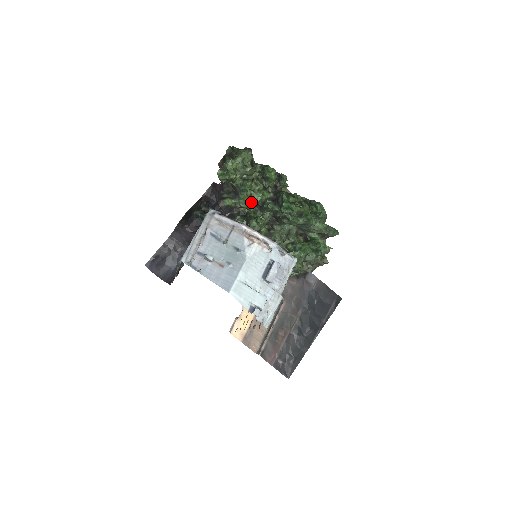
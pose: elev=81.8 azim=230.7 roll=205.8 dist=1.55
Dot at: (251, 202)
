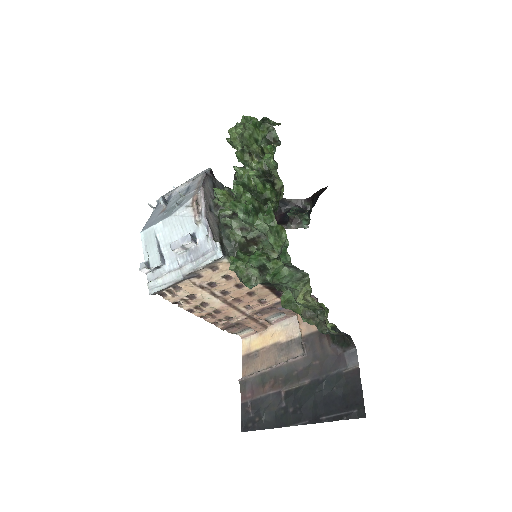
Dot at: occluded
